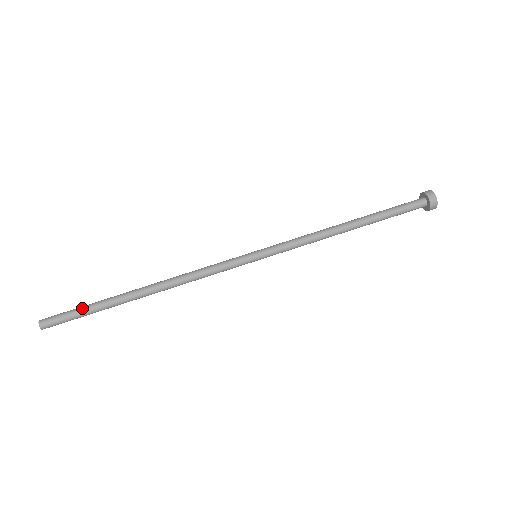
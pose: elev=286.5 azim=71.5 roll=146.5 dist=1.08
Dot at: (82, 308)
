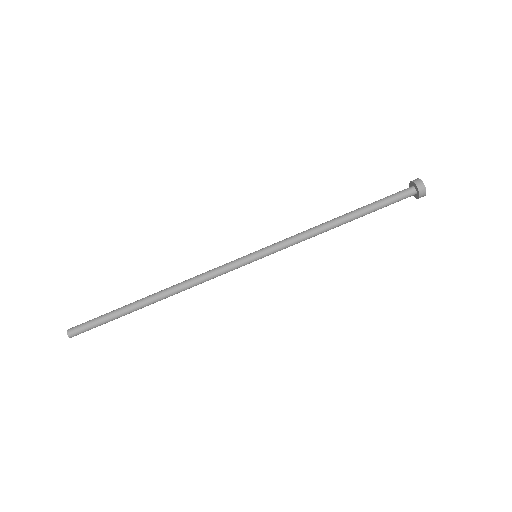
Dot at: (104, 318)
